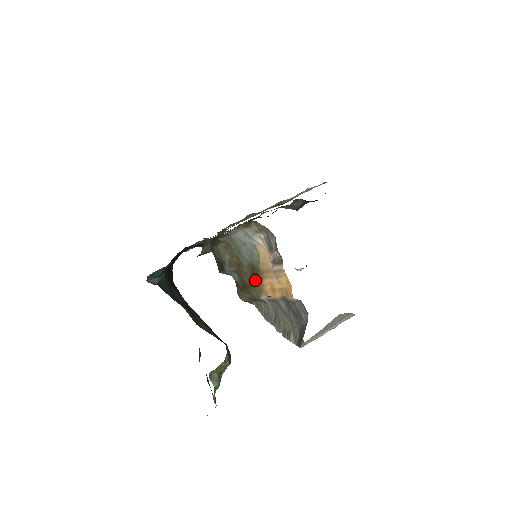
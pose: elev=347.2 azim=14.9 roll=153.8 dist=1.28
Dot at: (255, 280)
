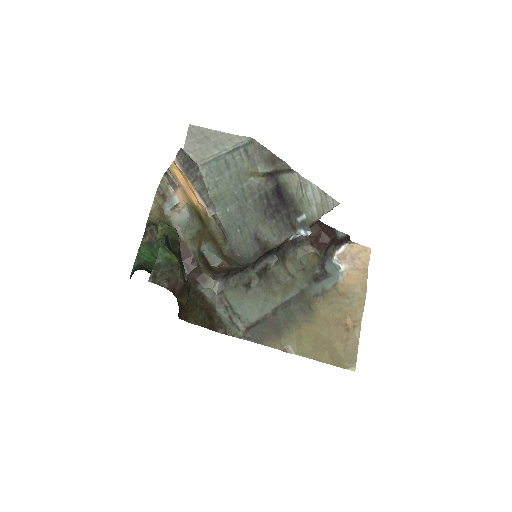
Dot at: (201, 218)
